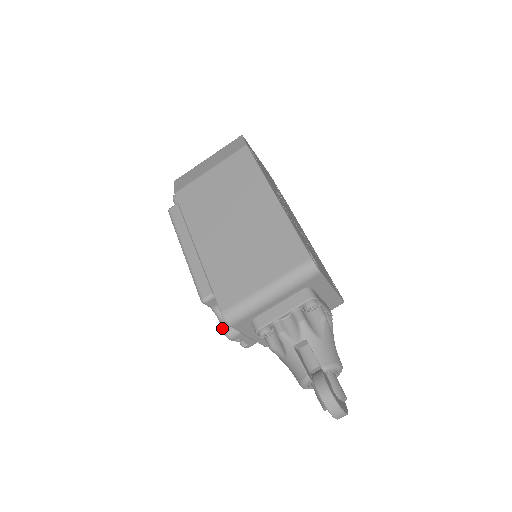
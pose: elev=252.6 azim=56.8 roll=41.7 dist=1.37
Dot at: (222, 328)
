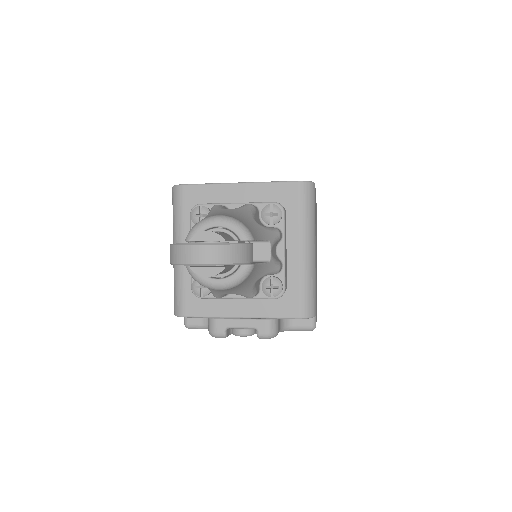
Dot at: occluded
